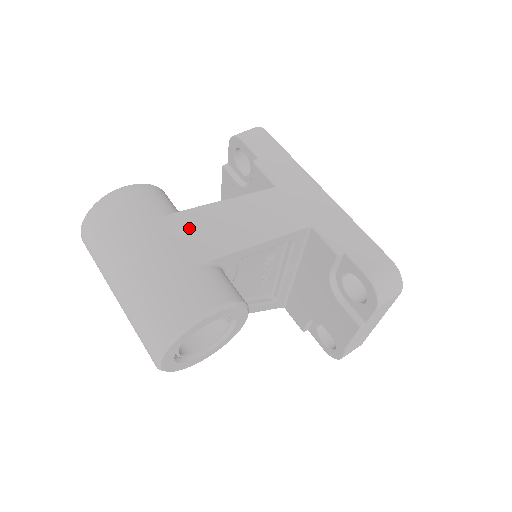
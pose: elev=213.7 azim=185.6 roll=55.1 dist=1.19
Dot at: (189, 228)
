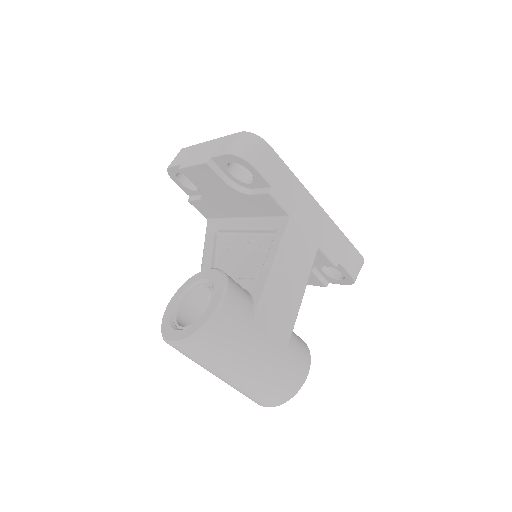
Dot at: (272, 316)
